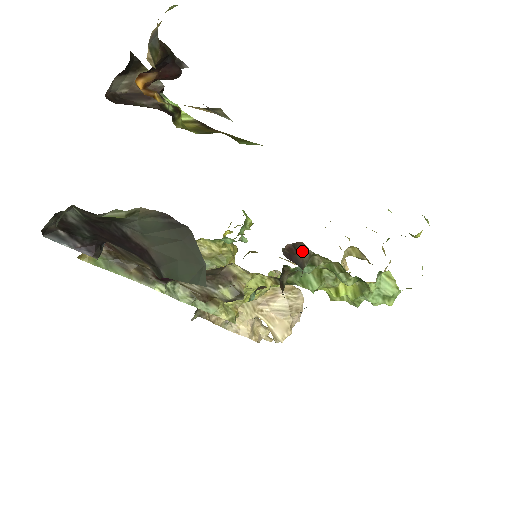
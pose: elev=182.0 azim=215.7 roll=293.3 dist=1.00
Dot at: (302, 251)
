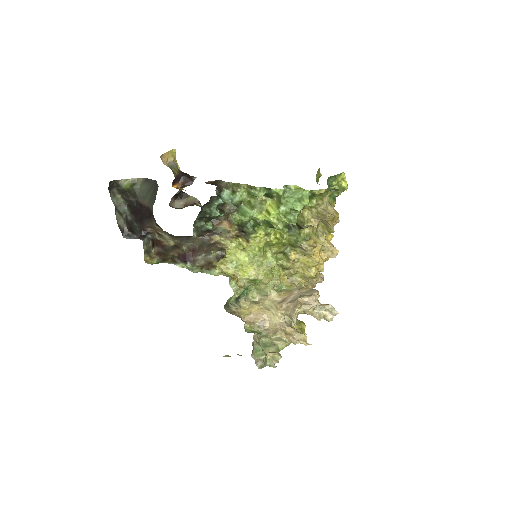
Dot at: (220, 183)
